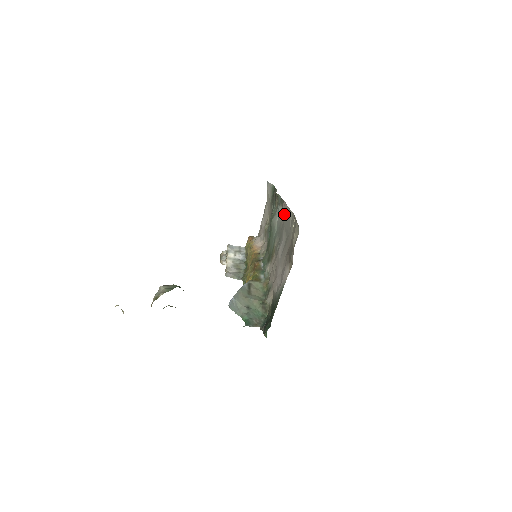
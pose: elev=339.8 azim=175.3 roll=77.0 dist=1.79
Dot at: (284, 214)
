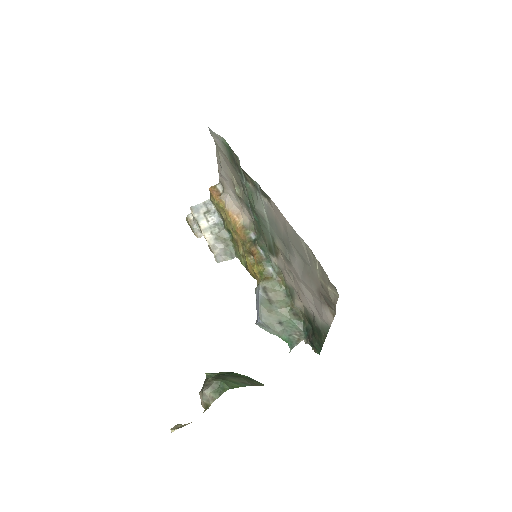
Dot at: (281, 222)
